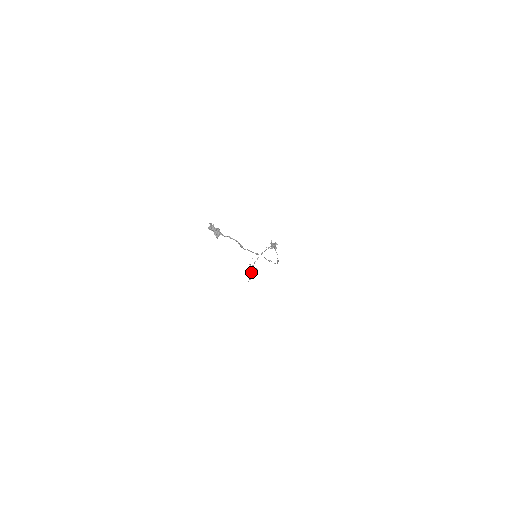
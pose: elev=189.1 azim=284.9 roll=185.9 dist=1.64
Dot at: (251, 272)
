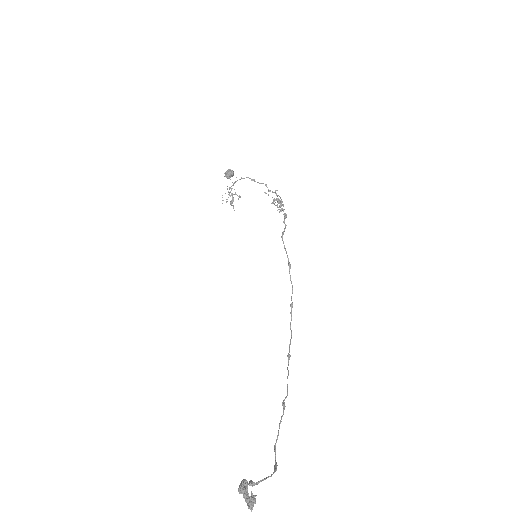
Dot at: (227, 176)
